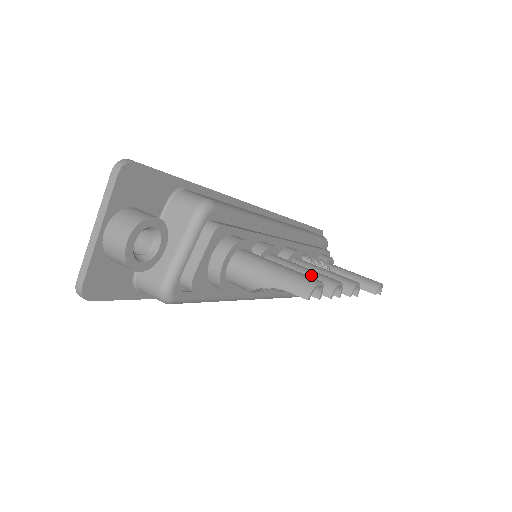
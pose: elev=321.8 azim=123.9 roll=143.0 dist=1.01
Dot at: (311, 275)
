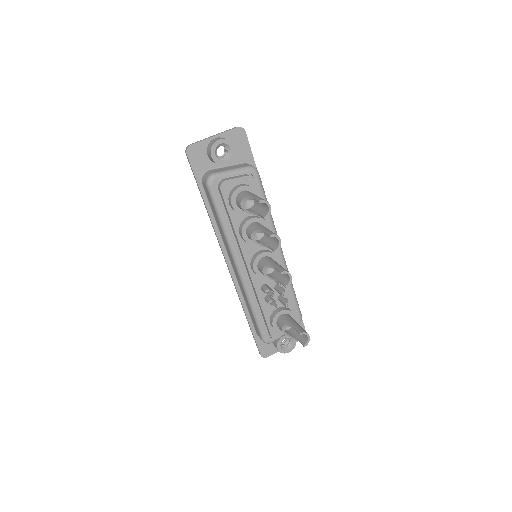
Dot at: (271, 231)
